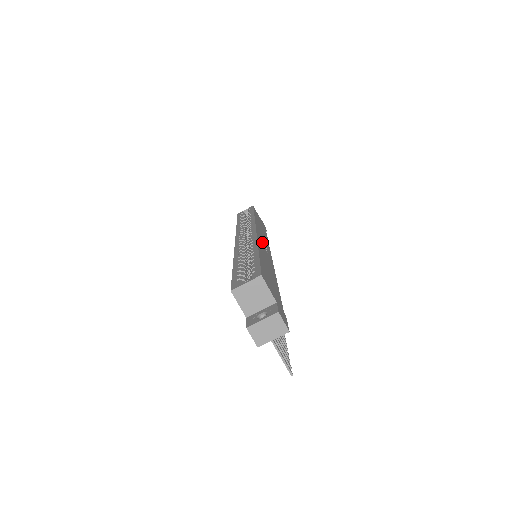
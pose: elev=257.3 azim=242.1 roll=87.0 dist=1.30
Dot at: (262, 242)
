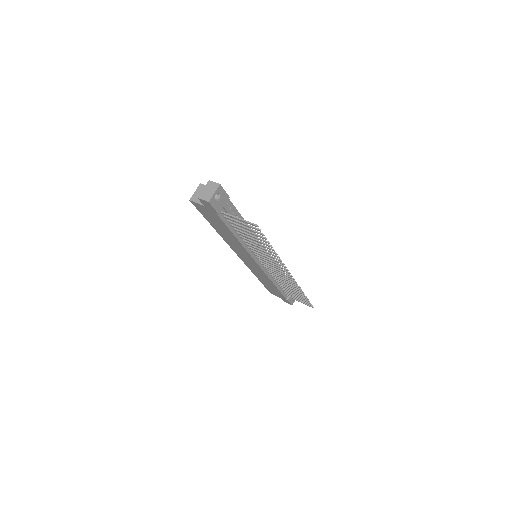
Dot at: occluded
